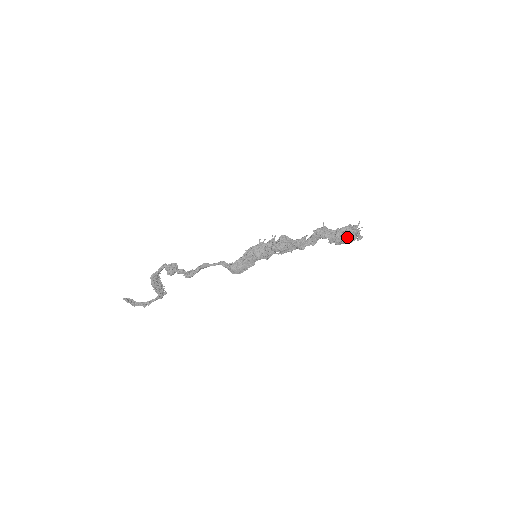
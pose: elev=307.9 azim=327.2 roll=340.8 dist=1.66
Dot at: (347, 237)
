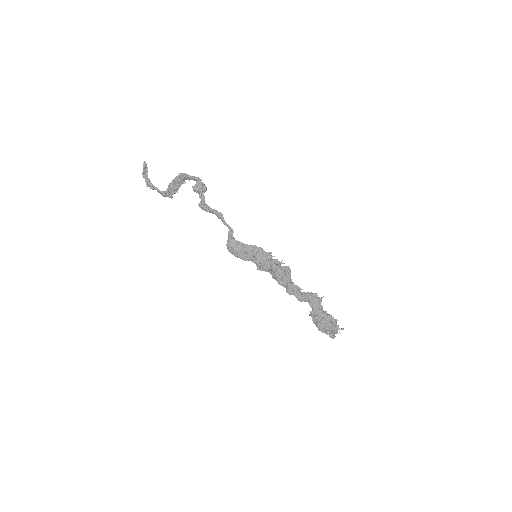
Dot at: (325, 324)
